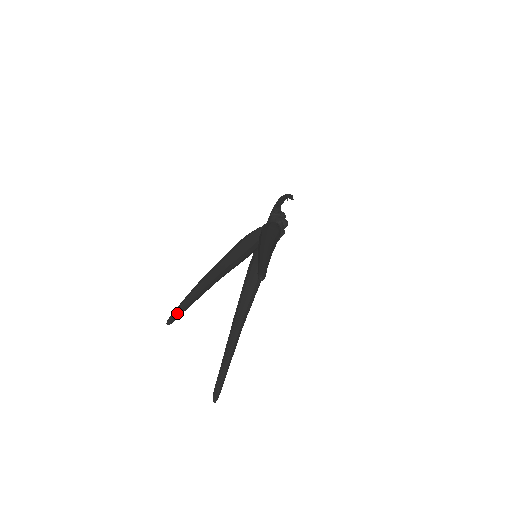
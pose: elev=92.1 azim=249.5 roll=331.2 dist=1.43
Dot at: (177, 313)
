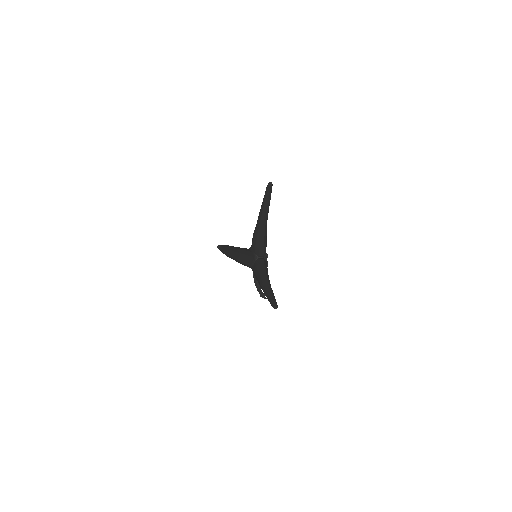
Dot at: (221, 245)
